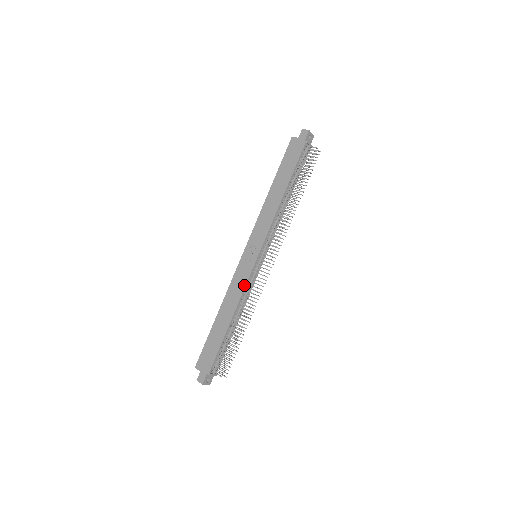
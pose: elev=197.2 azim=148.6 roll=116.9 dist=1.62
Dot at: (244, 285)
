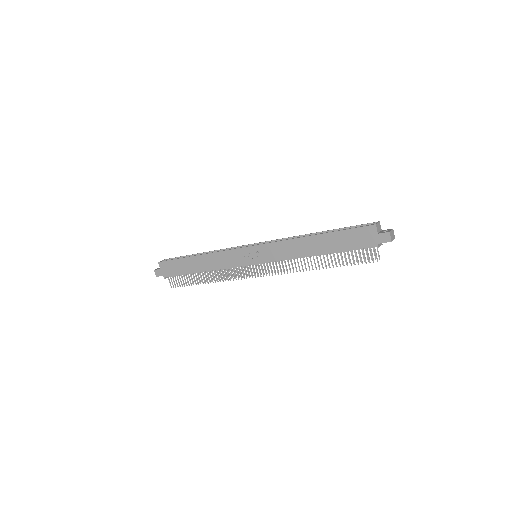
Dot at: (229, 266)
